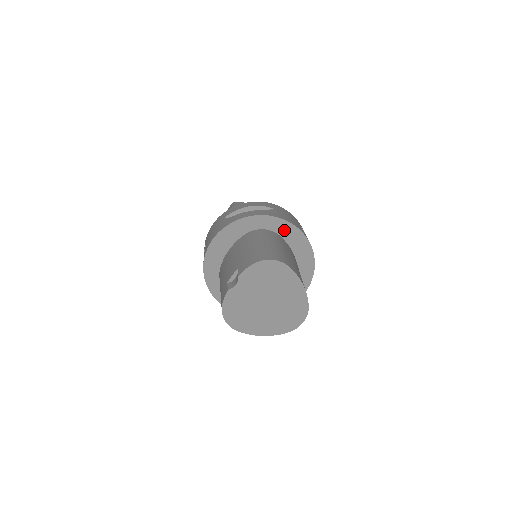
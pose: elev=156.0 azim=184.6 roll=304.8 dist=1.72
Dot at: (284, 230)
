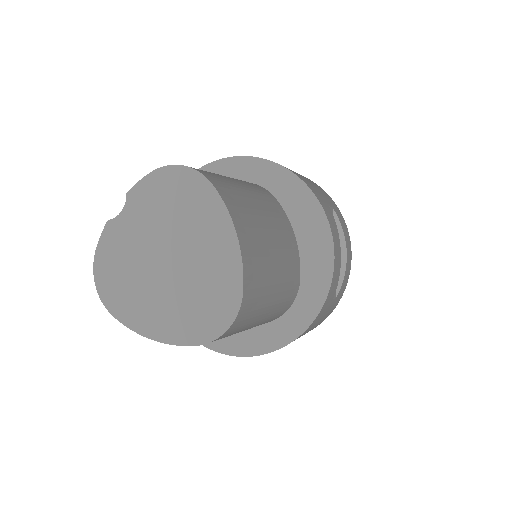
Dot at: (284, 189)
